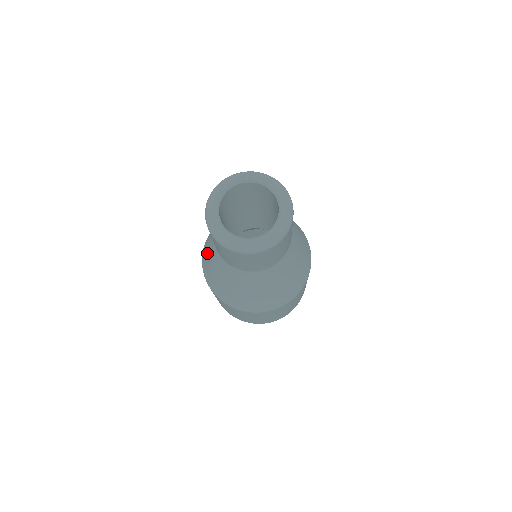
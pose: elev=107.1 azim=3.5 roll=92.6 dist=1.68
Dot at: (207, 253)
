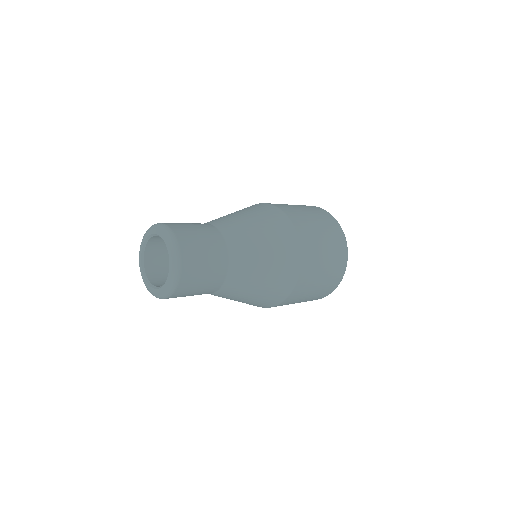
Dot at: occluded
